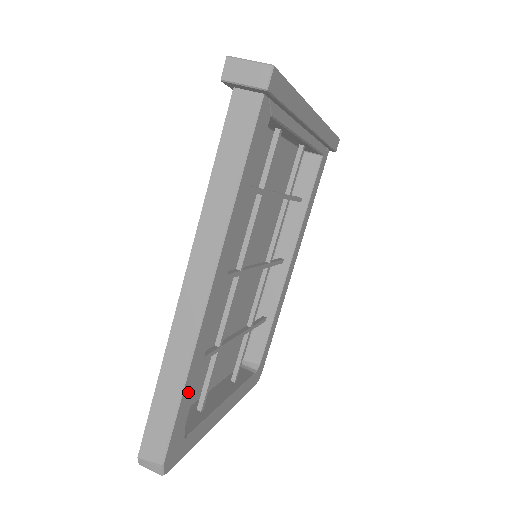
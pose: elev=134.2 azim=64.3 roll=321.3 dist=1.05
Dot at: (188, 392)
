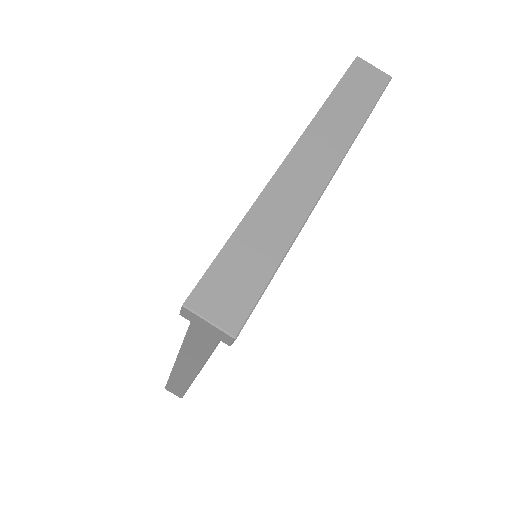
Dot at: occluded
